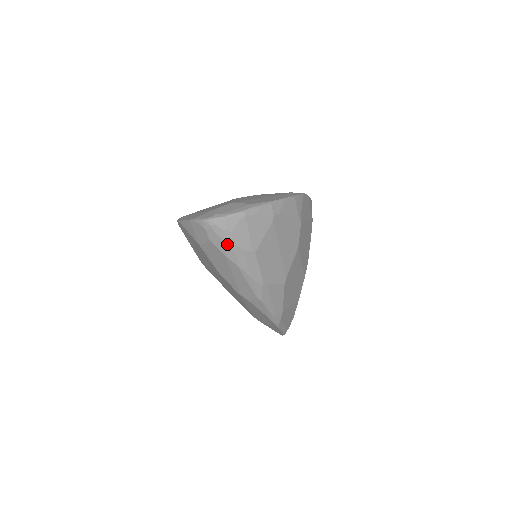
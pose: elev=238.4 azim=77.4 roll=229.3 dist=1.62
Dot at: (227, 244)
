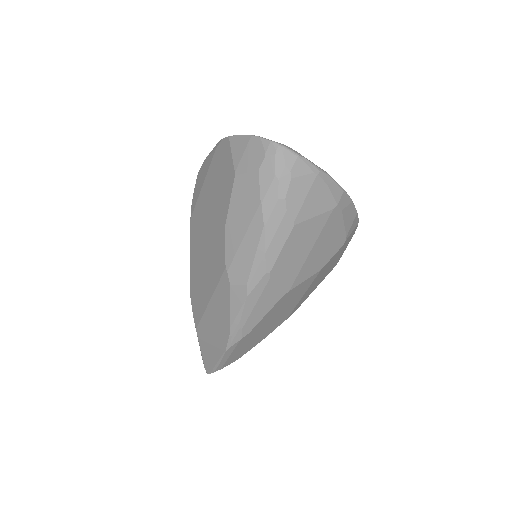
Dot at: (276, 188)
